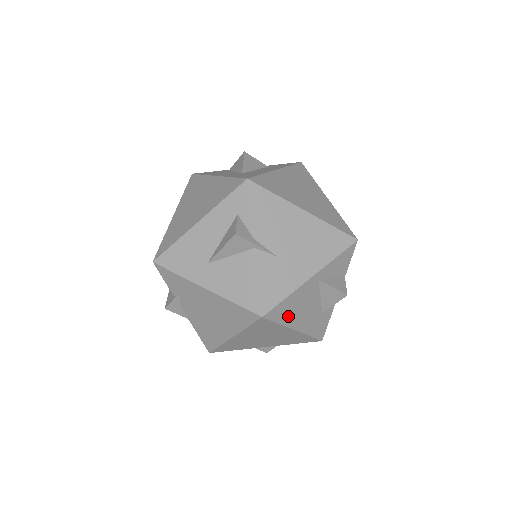
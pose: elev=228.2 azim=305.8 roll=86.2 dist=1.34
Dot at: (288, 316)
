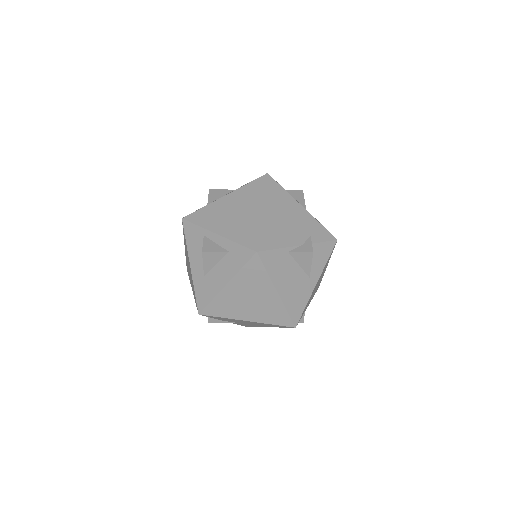
Dot at: occluded
